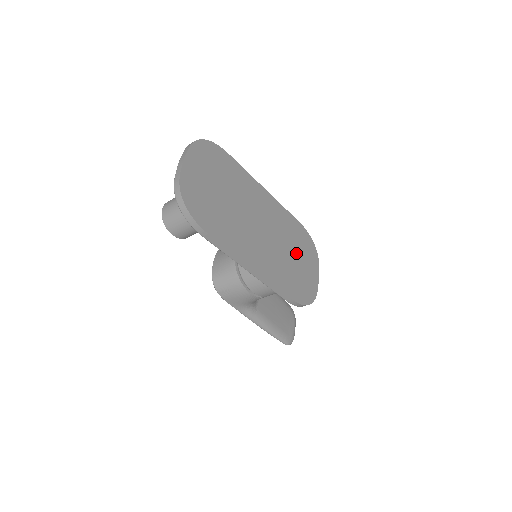
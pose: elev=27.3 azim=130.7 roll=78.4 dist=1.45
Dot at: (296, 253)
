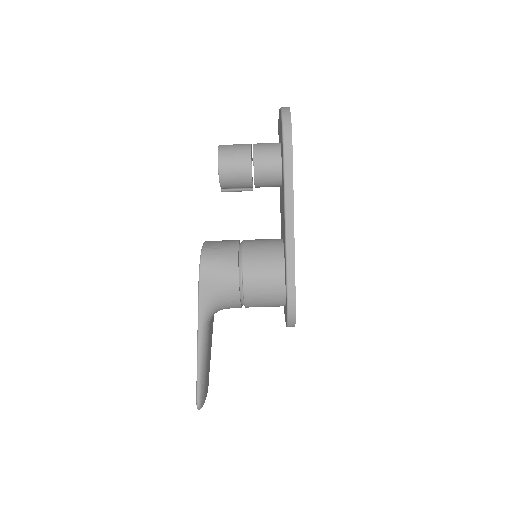
Dot at: occluded
